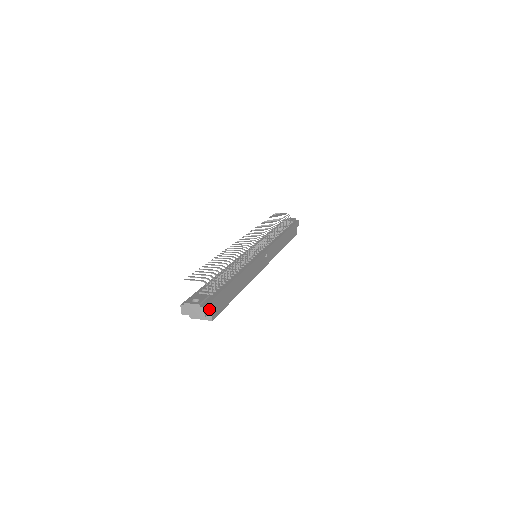
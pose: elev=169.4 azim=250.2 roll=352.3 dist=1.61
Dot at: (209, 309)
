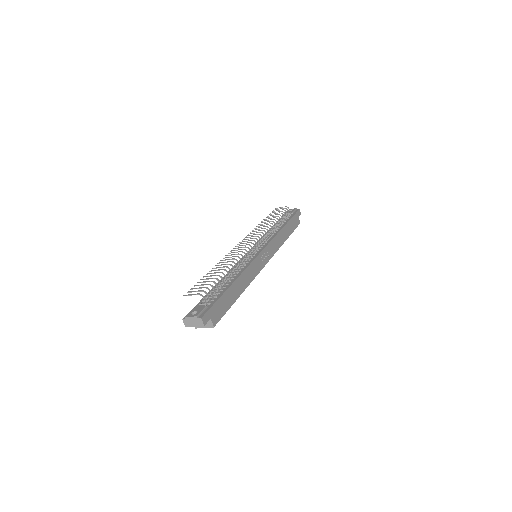
Dot at: (208, 318)
